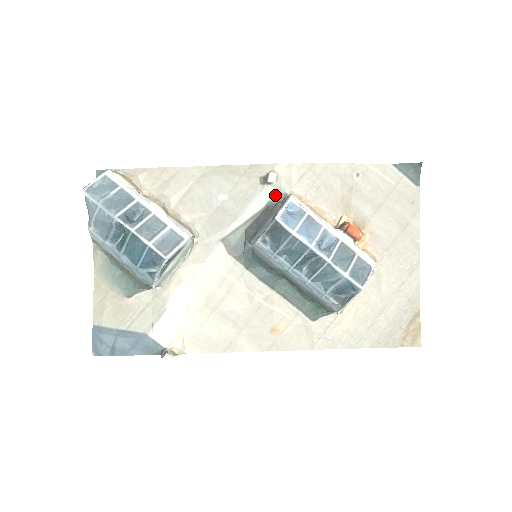
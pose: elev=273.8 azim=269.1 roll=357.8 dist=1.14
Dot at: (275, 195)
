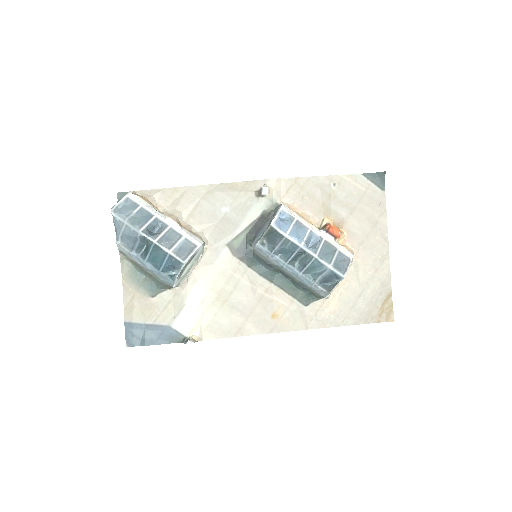
Dot at: (268, 205)
